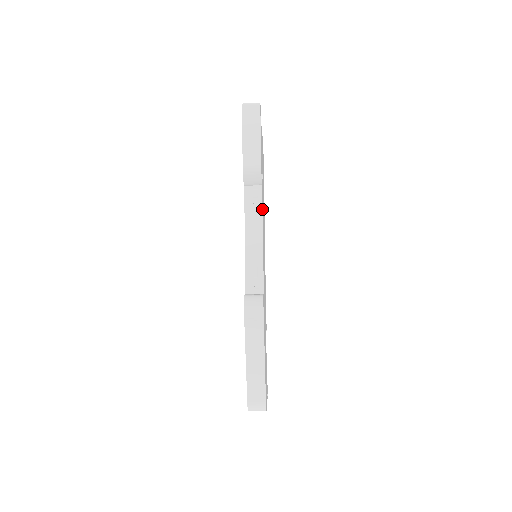
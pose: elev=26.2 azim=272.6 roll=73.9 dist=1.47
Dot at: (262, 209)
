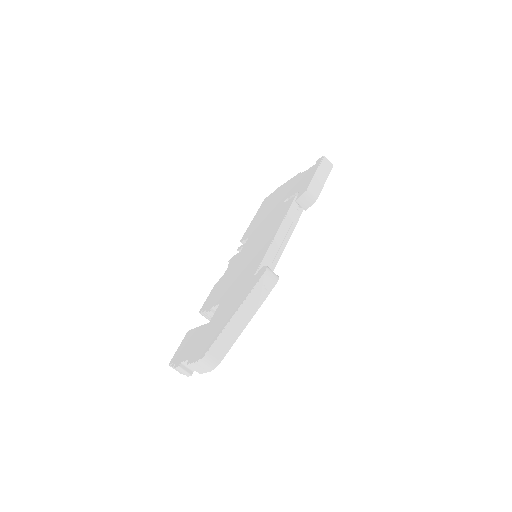
Dot at: occluded
